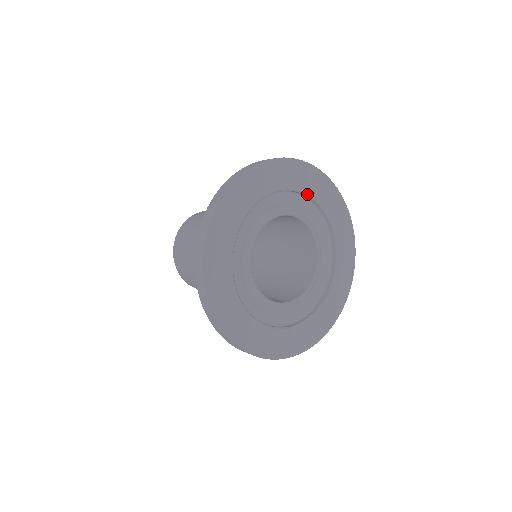
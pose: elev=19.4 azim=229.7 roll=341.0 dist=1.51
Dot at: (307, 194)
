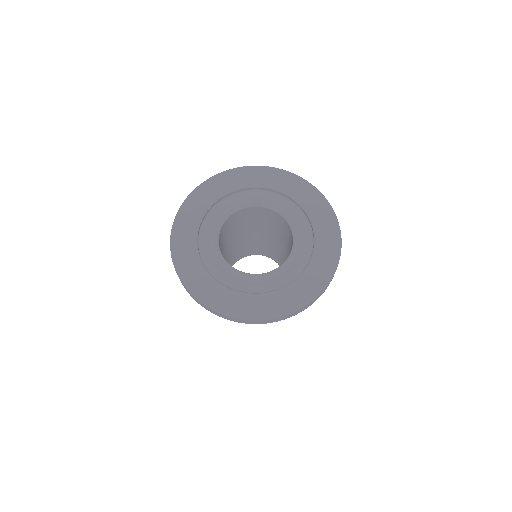
Dot at: (259, 187)
